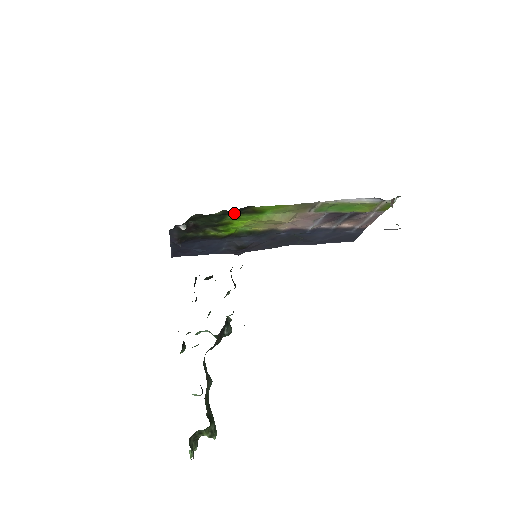
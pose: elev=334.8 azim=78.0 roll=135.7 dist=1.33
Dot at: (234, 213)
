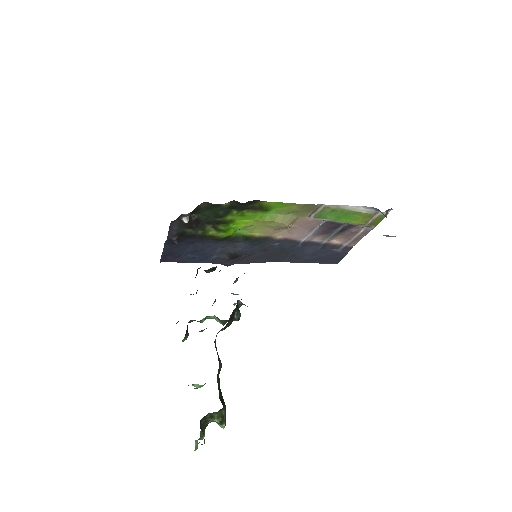
Dot at: (241, 207)
